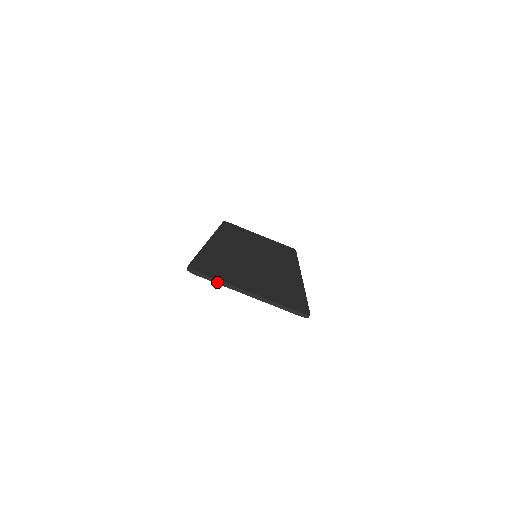
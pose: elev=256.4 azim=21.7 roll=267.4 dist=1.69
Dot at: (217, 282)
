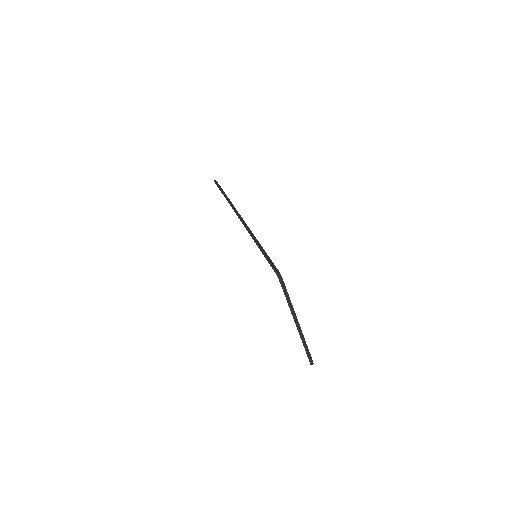
Dot at: (288, 301)
